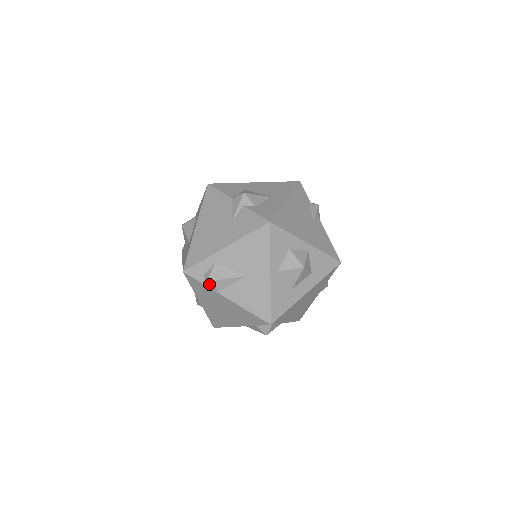
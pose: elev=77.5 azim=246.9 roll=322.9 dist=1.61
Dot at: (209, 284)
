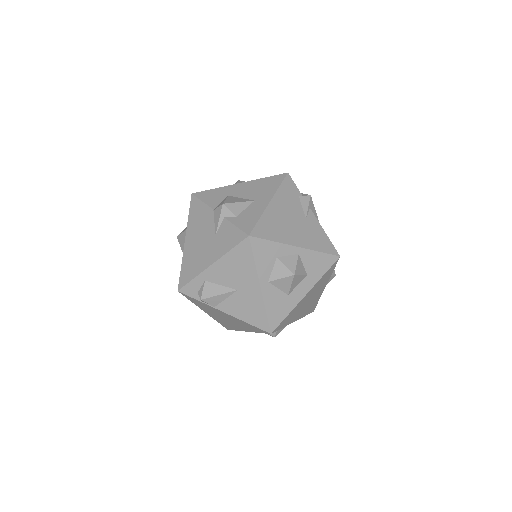
Dot at: (203, 301)
